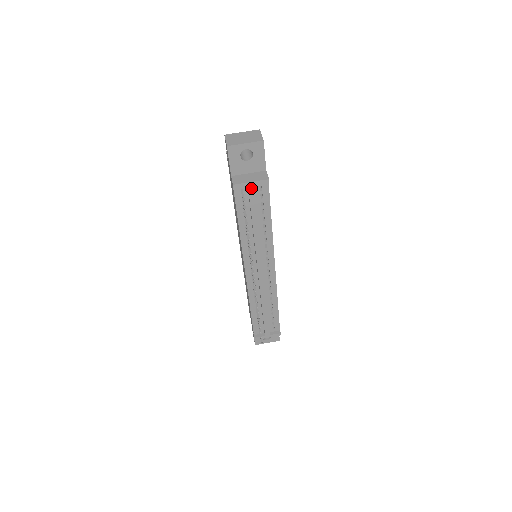
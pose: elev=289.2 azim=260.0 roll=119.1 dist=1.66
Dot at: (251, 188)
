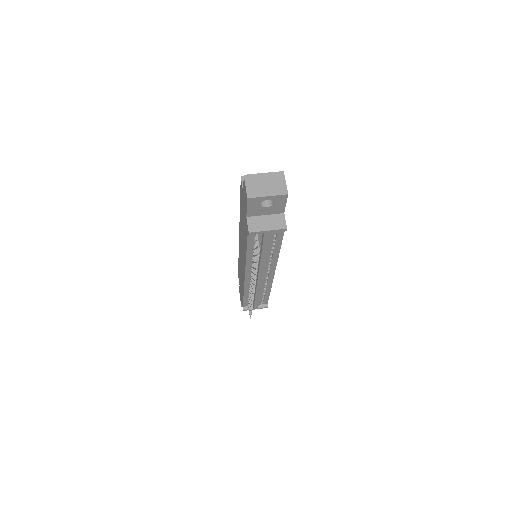
Dot at: (267, 234)
